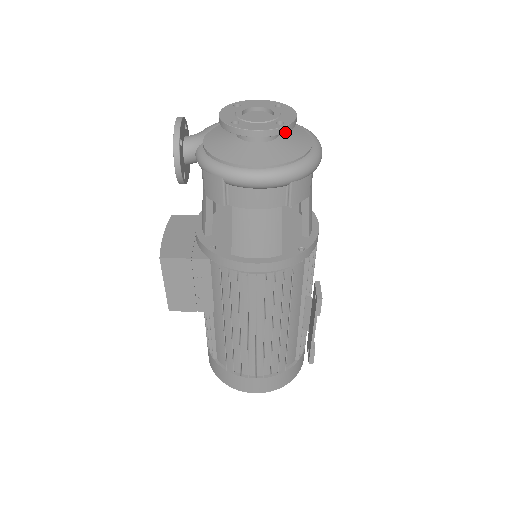
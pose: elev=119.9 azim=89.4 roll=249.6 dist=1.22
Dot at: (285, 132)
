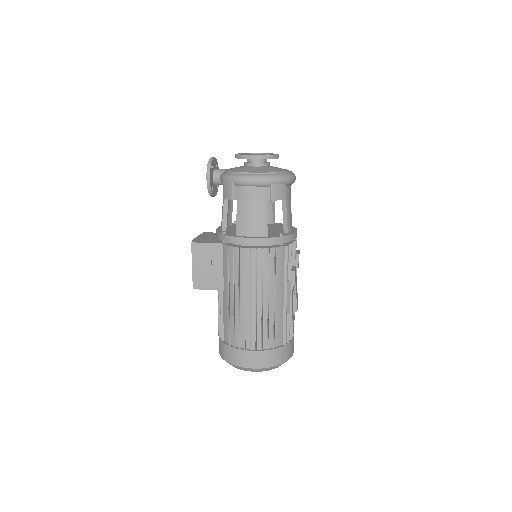
Dot at: occluded
